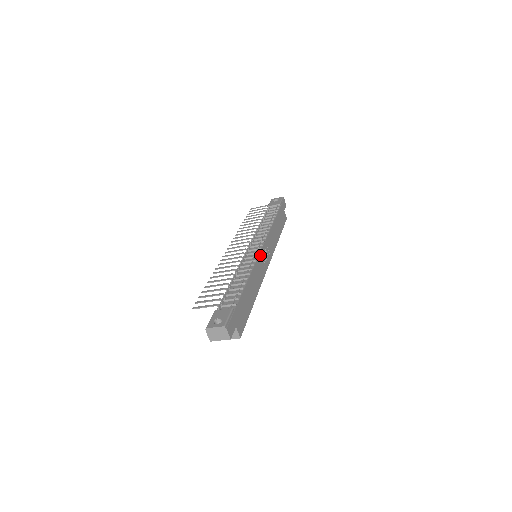
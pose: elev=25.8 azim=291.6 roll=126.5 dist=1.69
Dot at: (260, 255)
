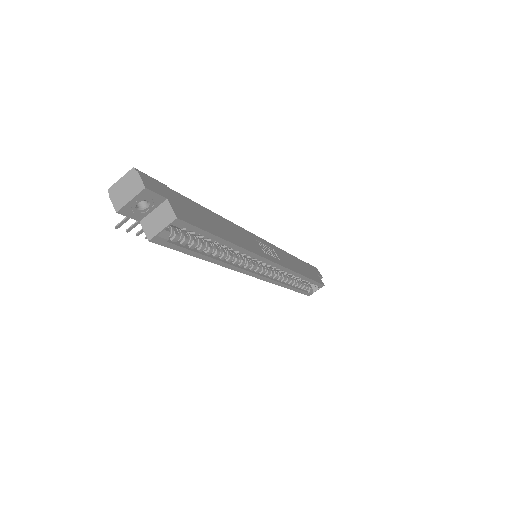
Dot at: (254, 236)
